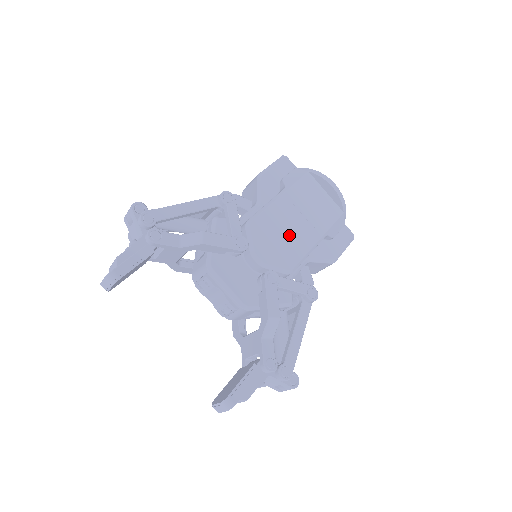
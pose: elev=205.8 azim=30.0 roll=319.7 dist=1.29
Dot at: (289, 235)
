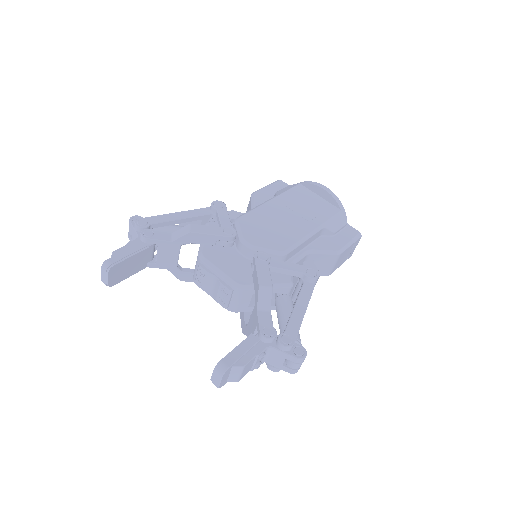
Dot at: (280, 226)
